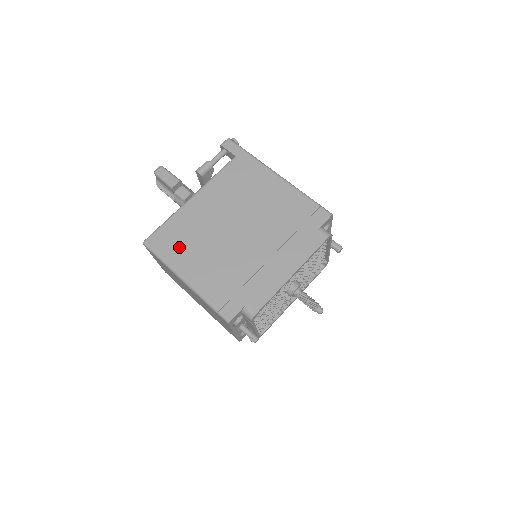
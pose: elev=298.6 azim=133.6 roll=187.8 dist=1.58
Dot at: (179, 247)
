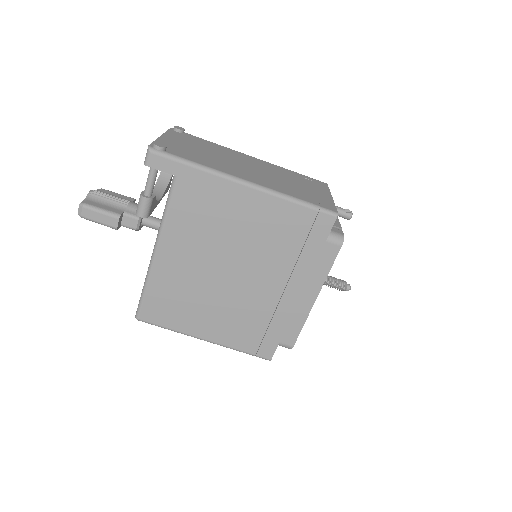
Dot at: (178, 312)
